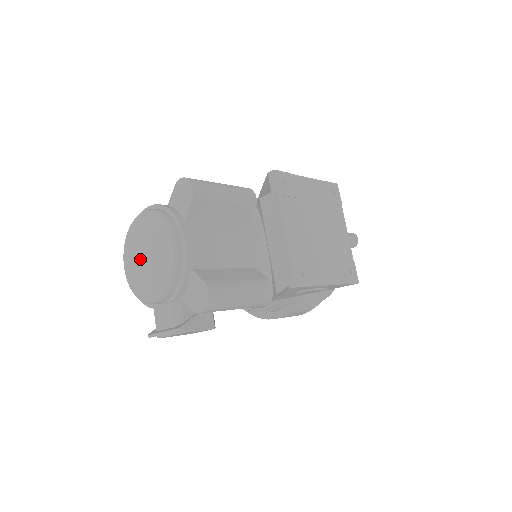
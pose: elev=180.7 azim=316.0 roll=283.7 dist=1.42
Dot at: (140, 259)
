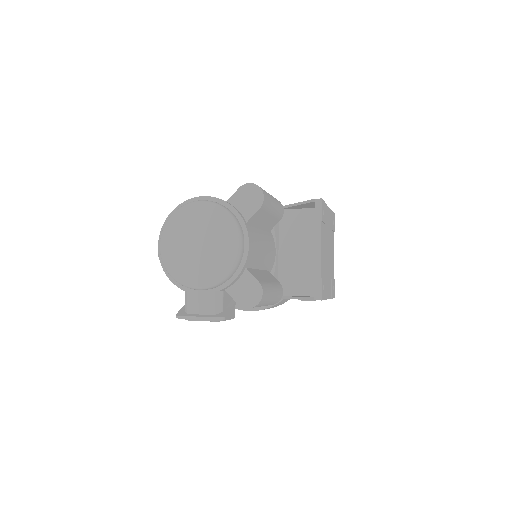
Dot at: (188, 244)
